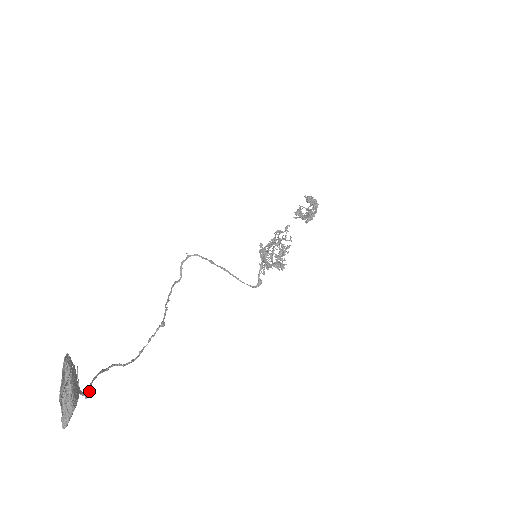
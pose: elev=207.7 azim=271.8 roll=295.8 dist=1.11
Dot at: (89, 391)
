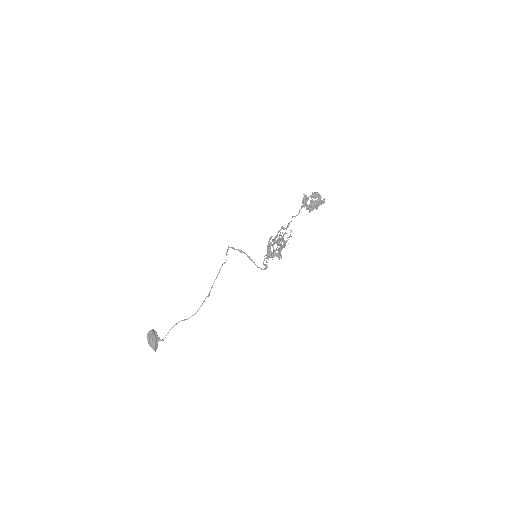
Dot at: (165, 337)
